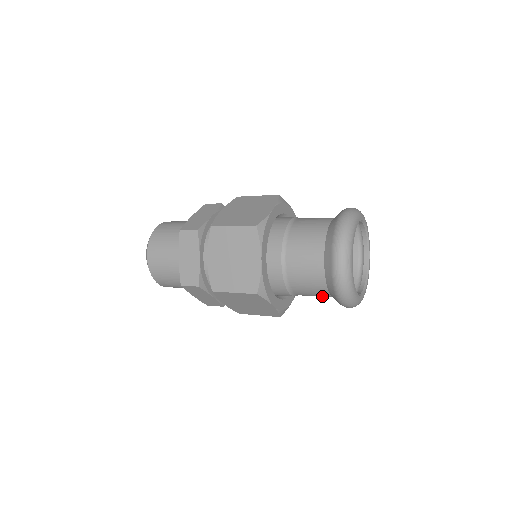
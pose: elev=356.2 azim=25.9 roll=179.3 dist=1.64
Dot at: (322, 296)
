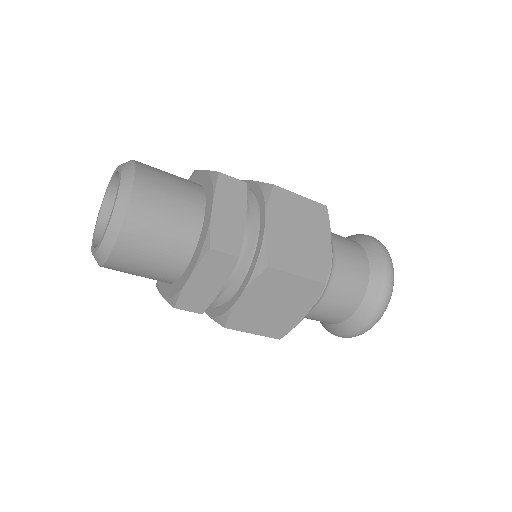
Dot at: (336, 317)
